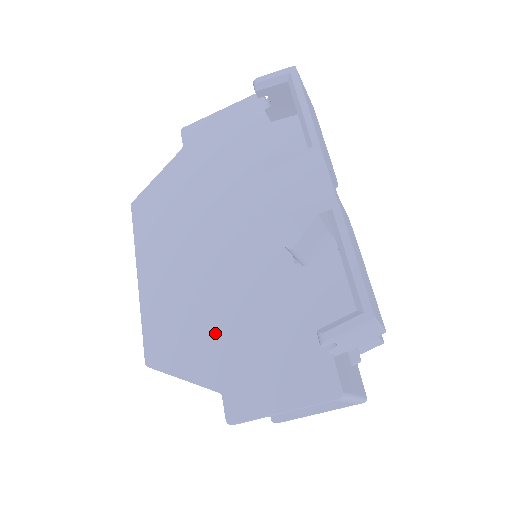
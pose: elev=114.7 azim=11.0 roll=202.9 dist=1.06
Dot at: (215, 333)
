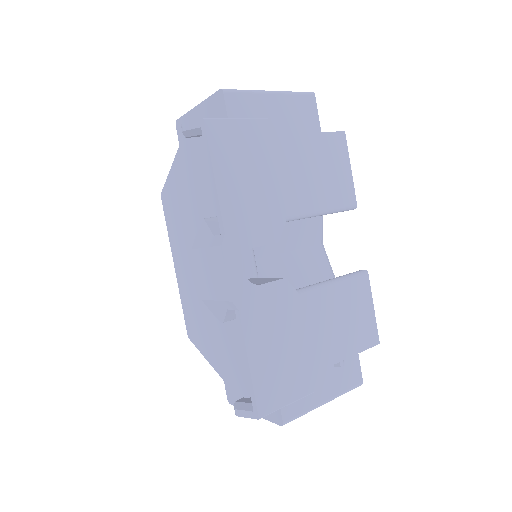
Dot at: (216, 336)
